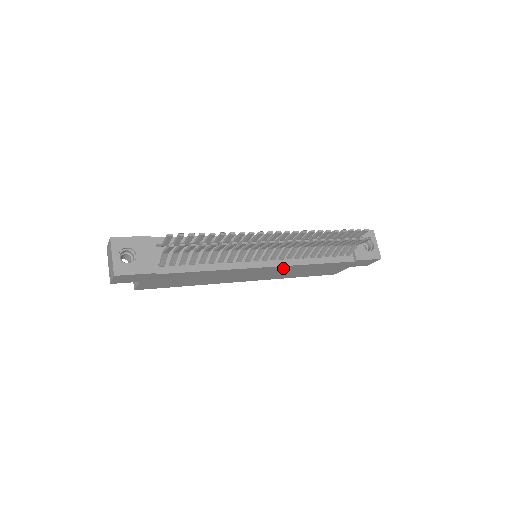
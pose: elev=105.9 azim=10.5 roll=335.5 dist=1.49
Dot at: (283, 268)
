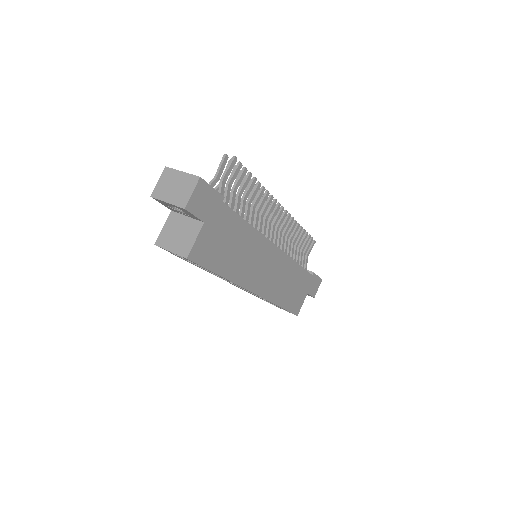
Dot at: (282, 261)
